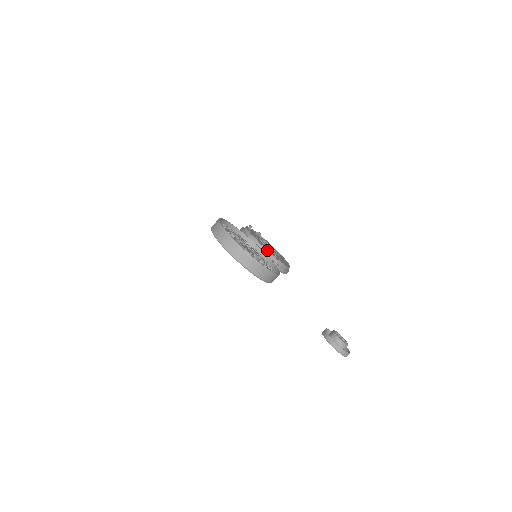
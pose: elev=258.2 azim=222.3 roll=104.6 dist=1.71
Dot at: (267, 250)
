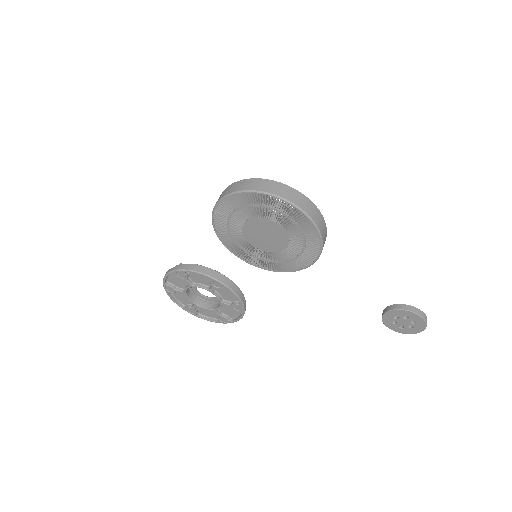
Dot at: (227, 279)
